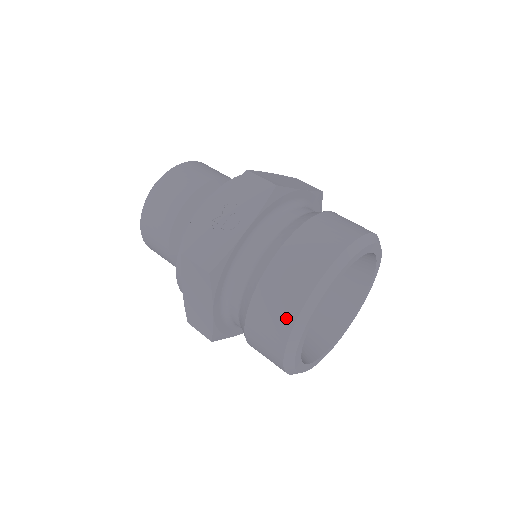
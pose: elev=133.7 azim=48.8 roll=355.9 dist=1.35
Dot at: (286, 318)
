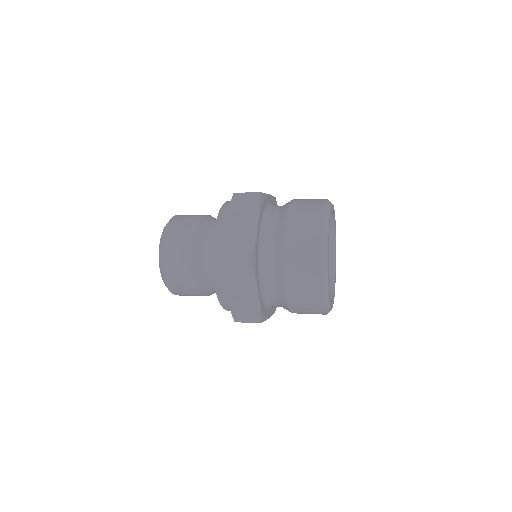
Dot at: (317, 206)
